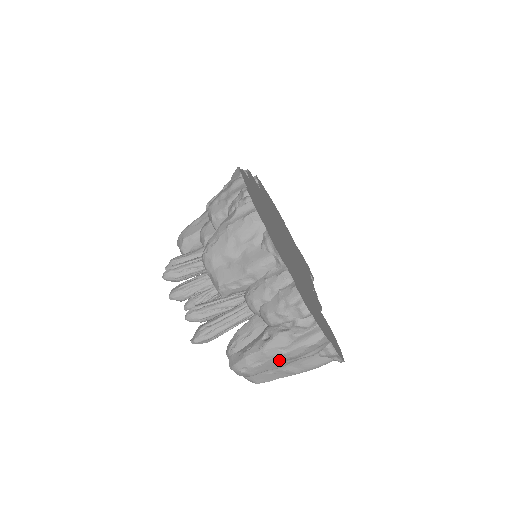
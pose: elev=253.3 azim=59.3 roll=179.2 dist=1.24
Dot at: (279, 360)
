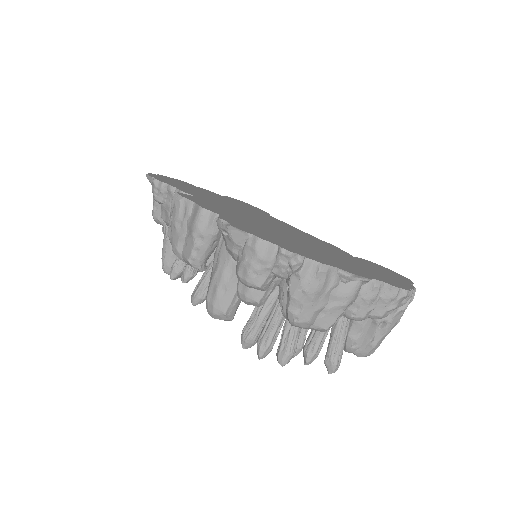
Dot at: occluded
